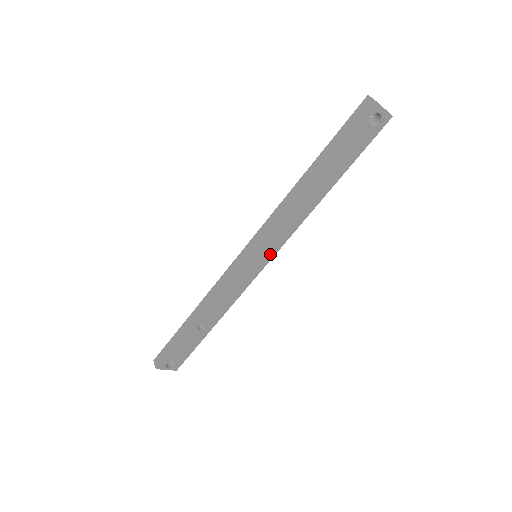
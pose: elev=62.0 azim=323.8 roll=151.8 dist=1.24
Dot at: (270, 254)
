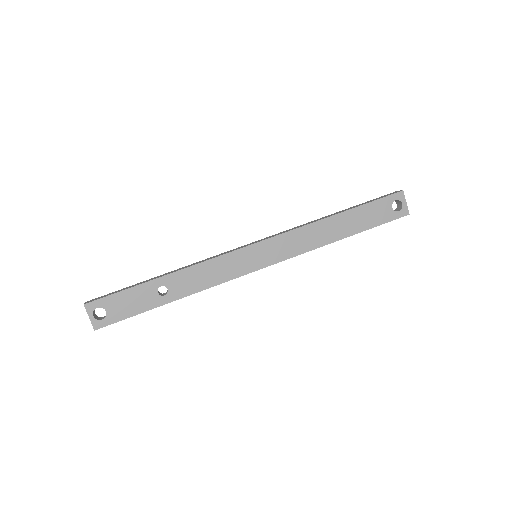
Dot at: (269, 260)
